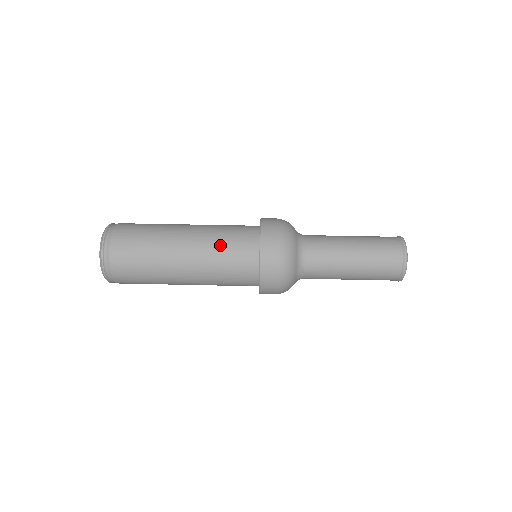
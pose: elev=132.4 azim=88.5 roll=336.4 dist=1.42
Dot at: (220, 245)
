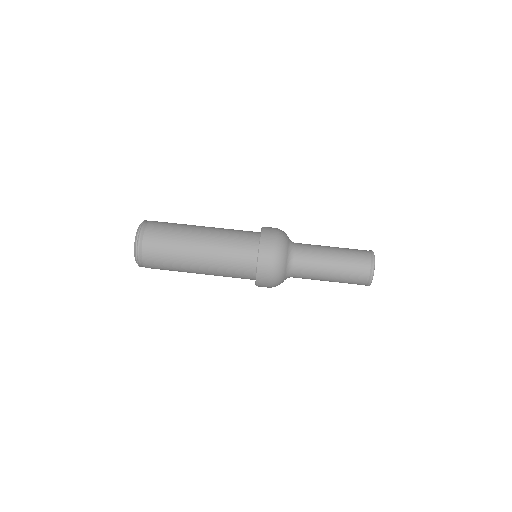
Dot at: (228, 248)
